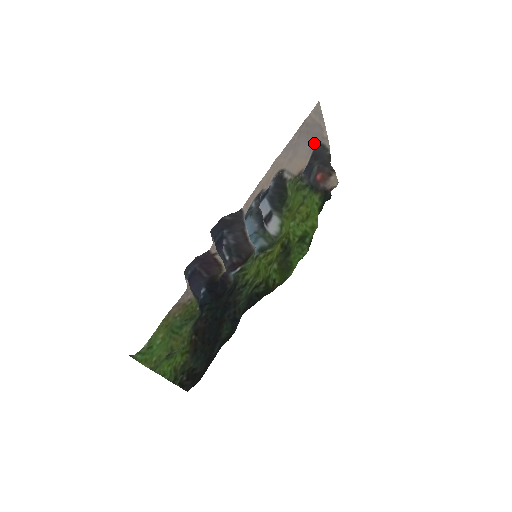
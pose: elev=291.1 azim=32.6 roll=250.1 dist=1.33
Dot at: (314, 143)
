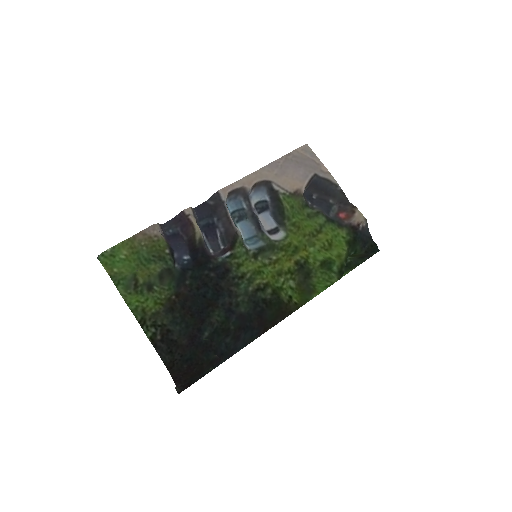
Dot at: (311, 173)
